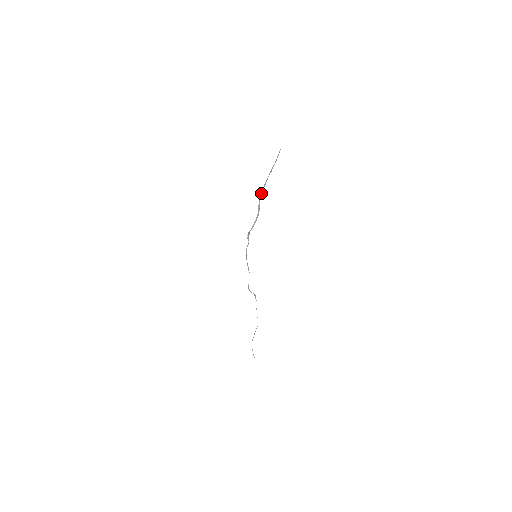
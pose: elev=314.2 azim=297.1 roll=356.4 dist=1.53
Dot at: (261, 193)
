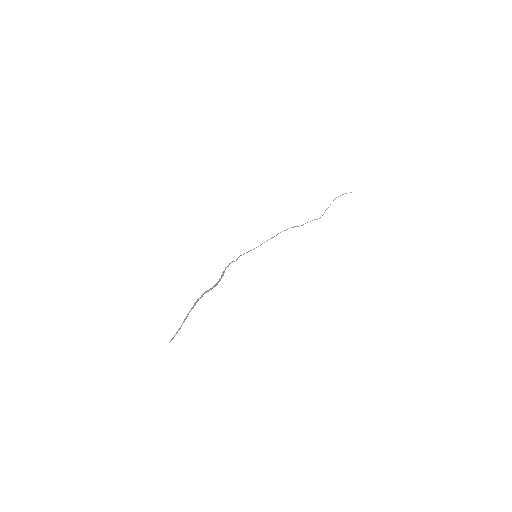
Dot at: (199, 298)
